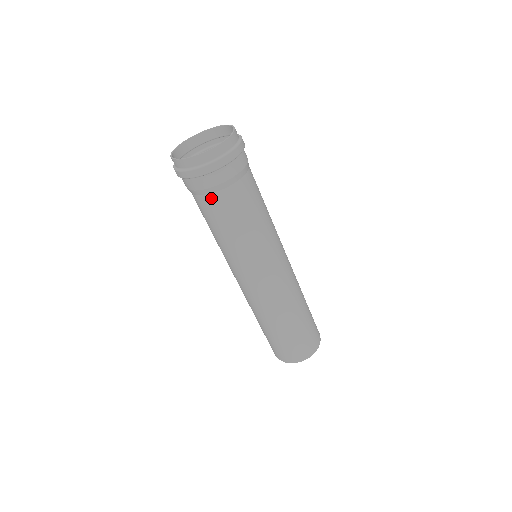
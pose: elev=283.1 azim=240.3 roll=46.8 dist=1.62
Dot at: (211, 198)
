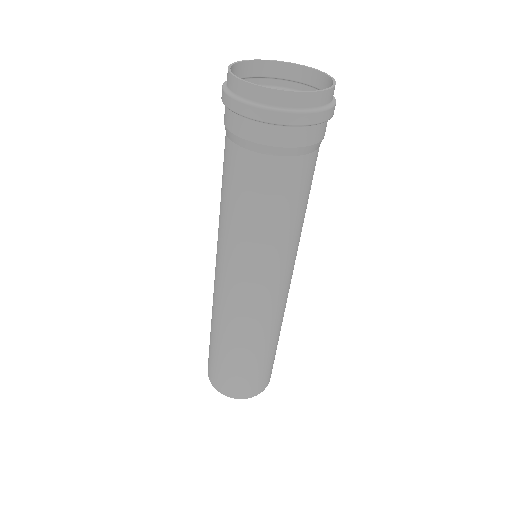
Dot at: (291, 163)
